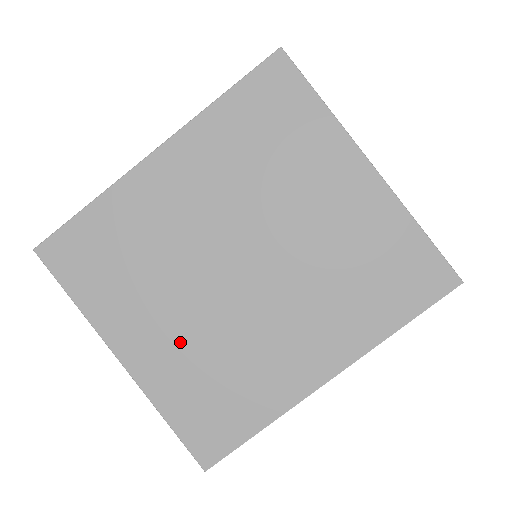
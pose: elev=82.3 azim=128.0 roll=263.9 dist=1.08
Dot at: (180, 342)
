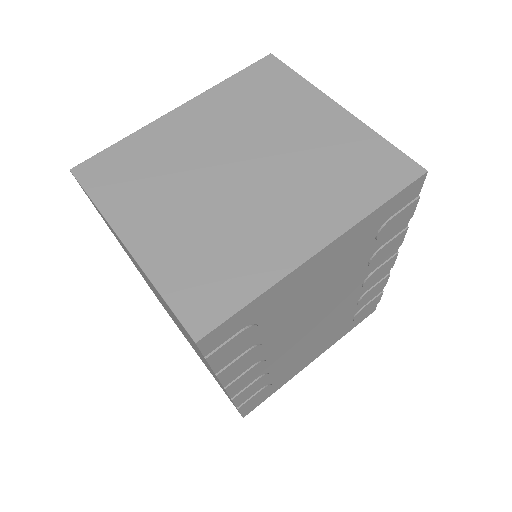
Dot at: (183, 227)
